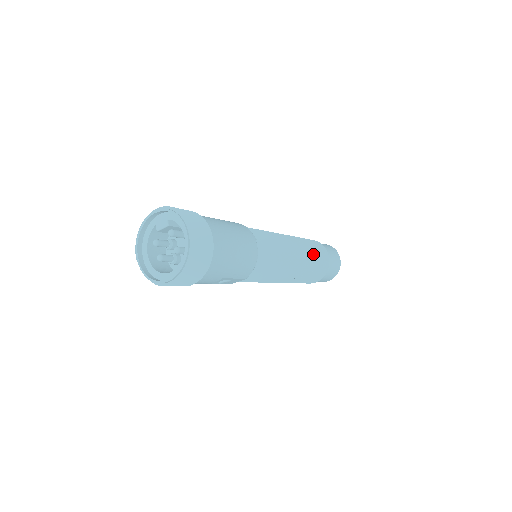
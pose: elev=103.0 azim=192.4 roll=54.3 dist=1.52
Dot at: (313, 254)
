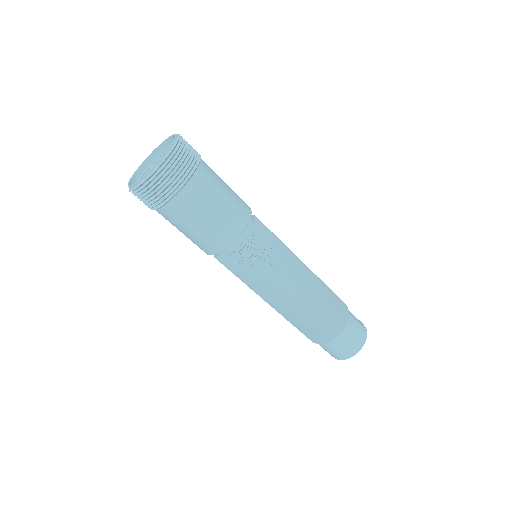
Dot at: (312, 316)
